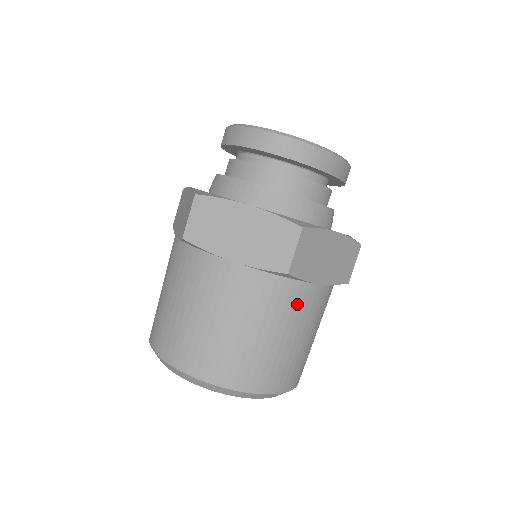
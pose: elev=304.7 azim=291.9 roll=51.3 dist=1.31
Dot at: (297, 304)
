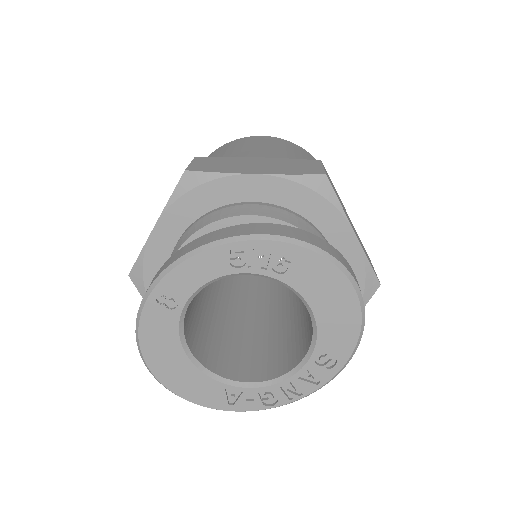
Dot at: occluded
